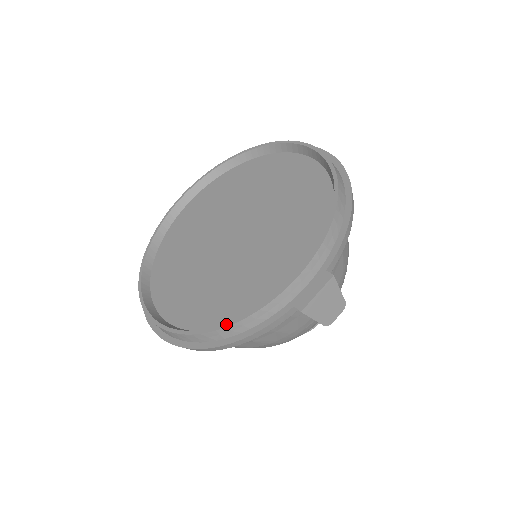
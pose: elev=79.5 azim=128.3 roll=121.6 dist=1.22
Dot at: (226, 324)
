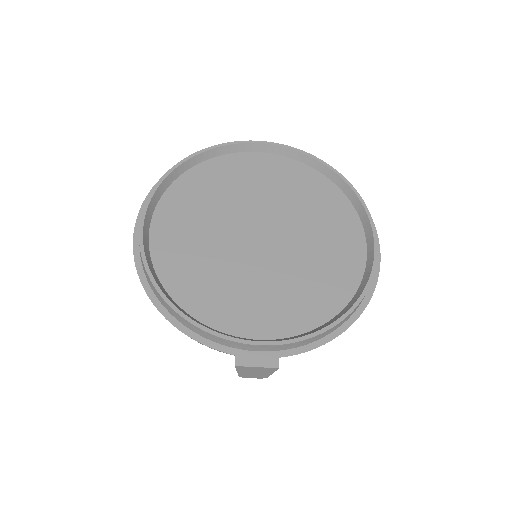
Dot at: (183, 314)
